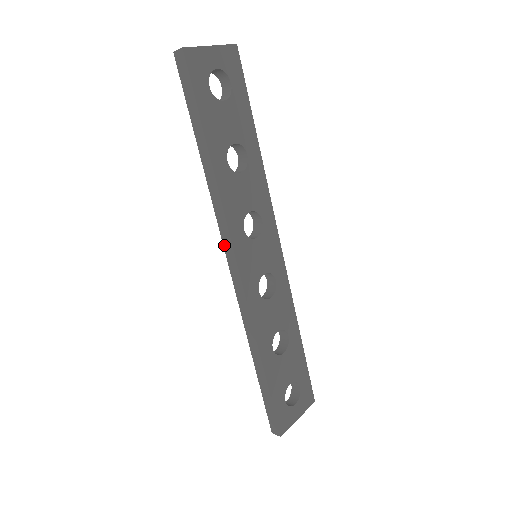
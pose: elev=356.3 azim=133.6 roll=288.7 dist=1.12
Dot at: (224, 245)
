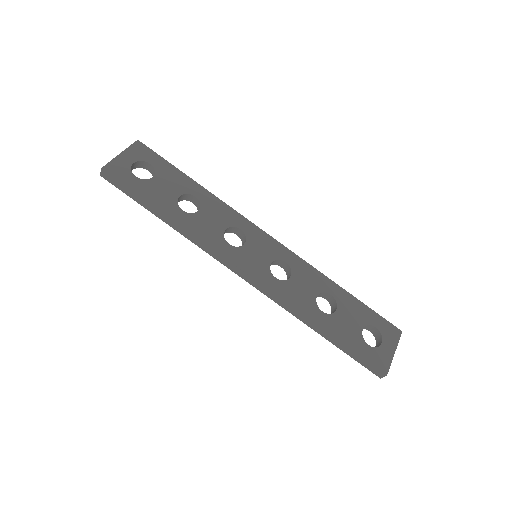
Dot at: (224, 265)
